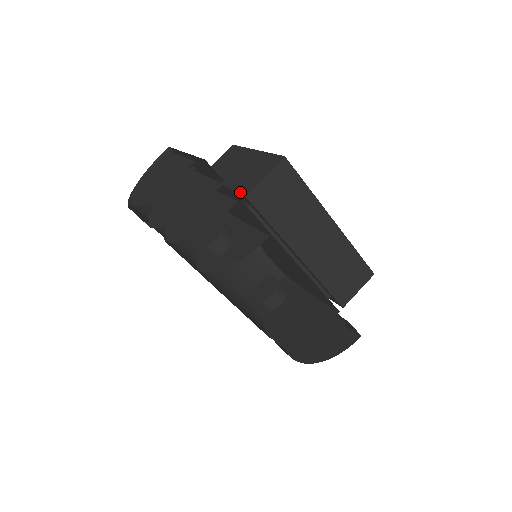
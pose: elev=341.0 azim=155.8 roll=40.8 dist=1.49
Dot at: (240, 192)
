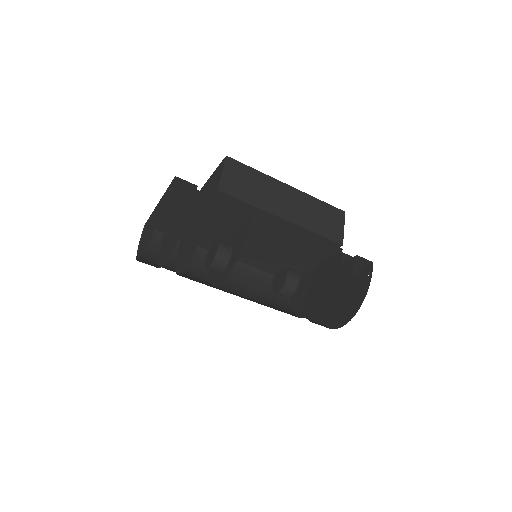
Dot at: (213, 195)
